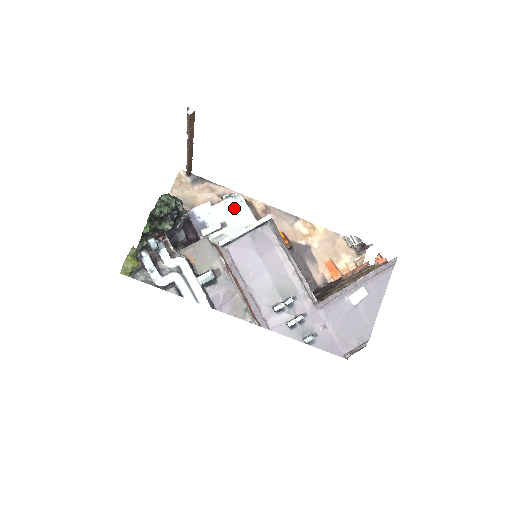
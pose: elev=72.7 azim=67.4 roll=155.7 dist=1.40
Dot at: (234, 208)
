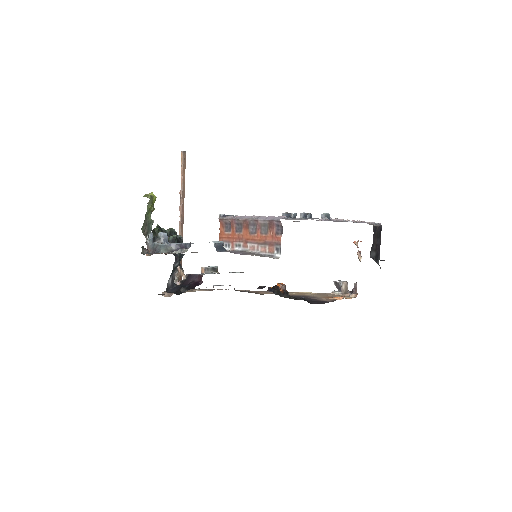
Dot at: occluded
